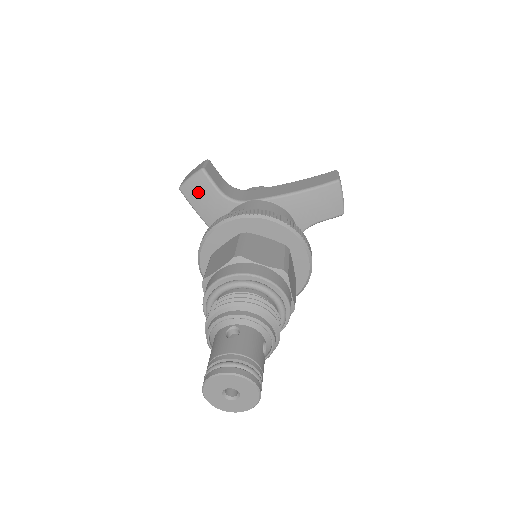
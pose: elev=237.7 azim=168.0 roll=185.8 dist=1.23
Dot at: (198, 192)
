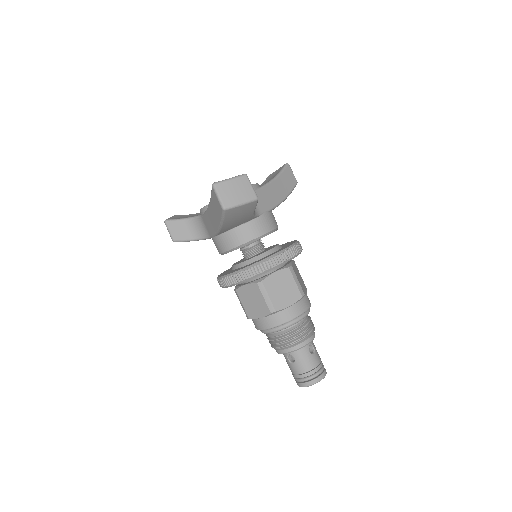
Dot at: (240, 214)
